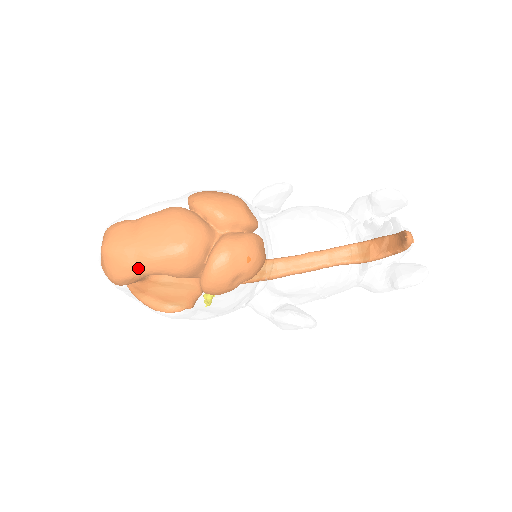
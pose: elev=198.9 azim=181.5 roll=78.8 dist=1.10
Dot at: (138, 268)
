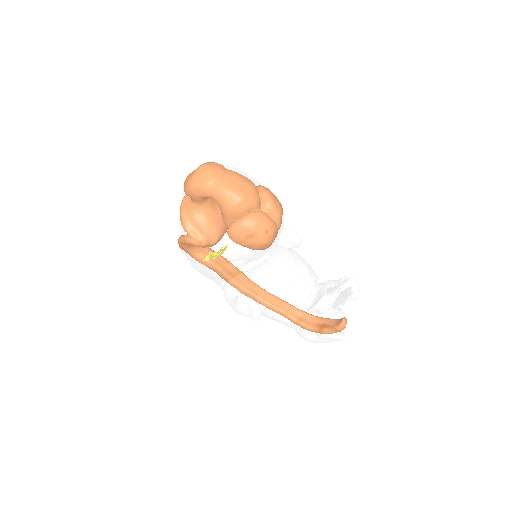
Dot at: (212, 187)
